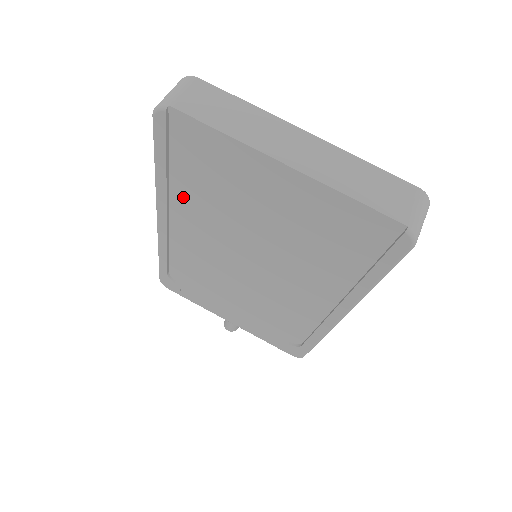
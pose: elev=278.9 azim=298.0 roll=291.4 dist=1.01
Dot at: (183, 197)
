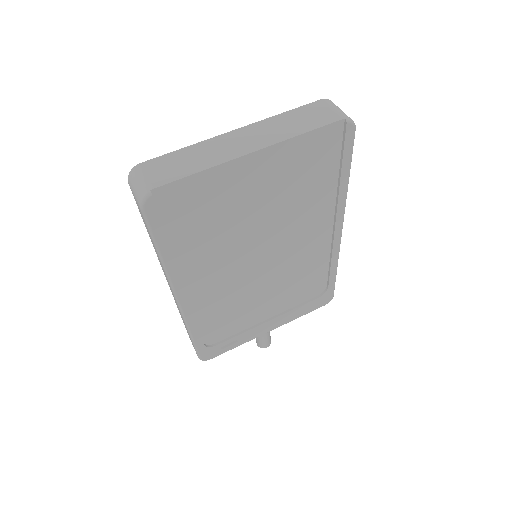
Dot at: (190, 258)
